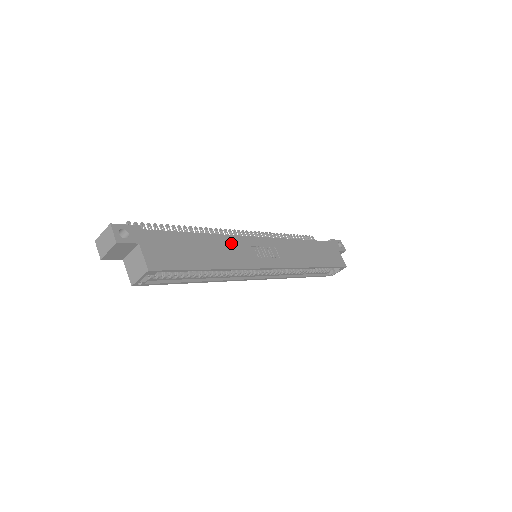
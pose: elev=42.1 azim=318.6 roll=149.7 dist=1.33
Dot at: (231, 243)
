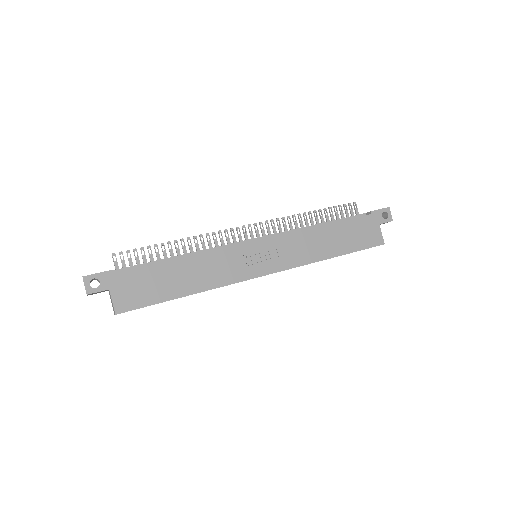
Dot at: (216, 259)
